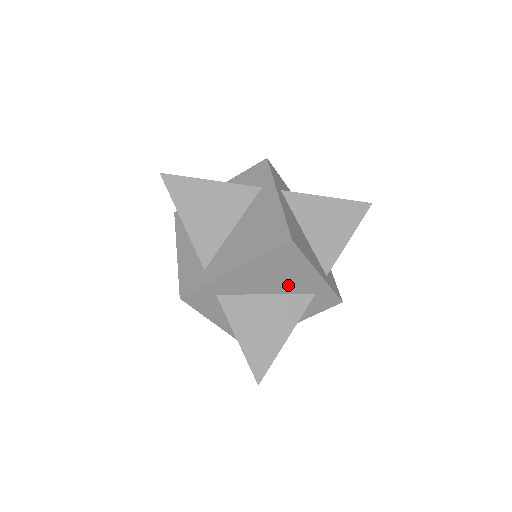
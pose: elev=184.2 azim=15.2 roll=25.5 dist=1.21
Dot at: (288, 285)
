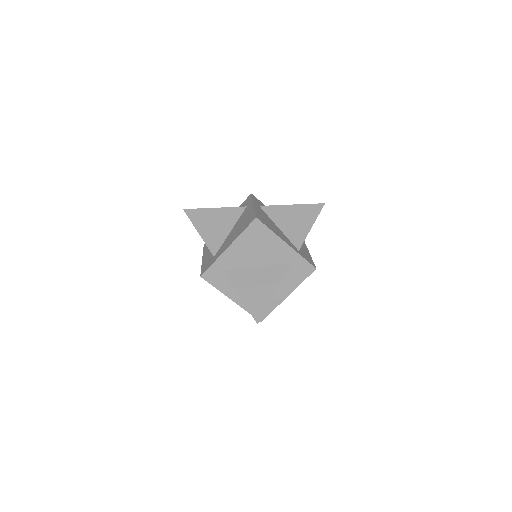
Dot at: (269, 256)
